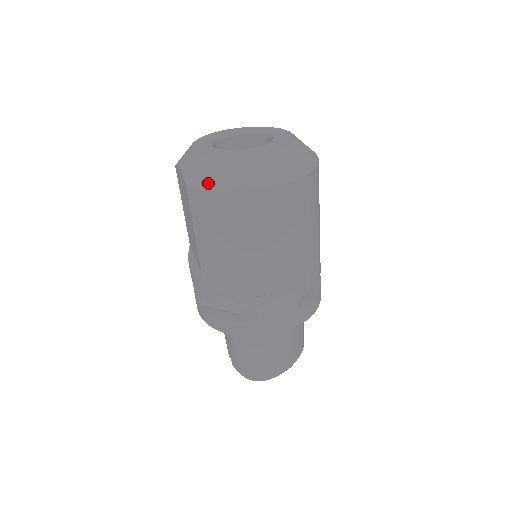
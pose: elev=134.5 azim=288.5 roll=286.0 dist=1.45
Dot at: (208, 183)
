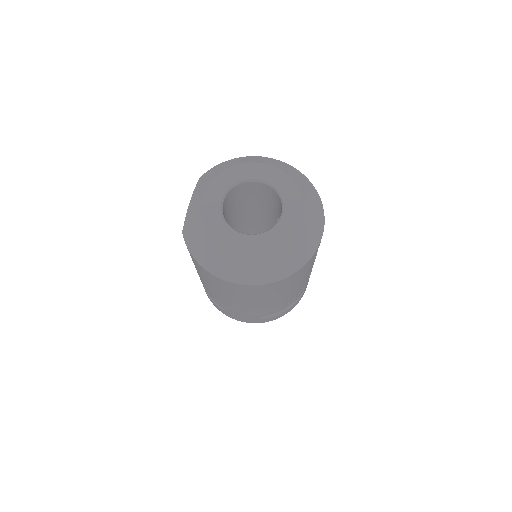
Dot at: (194, 248)
